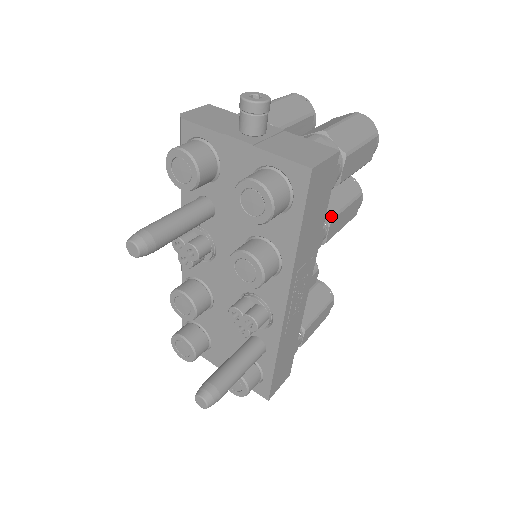
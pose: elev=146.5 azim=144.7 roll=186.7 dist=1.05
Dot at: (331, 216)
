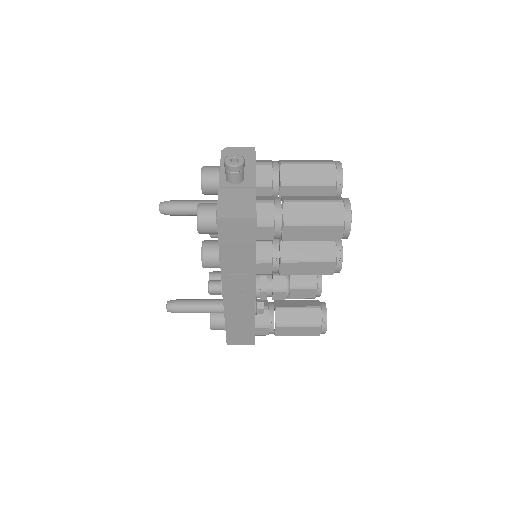
Dot at: (283, 259)
